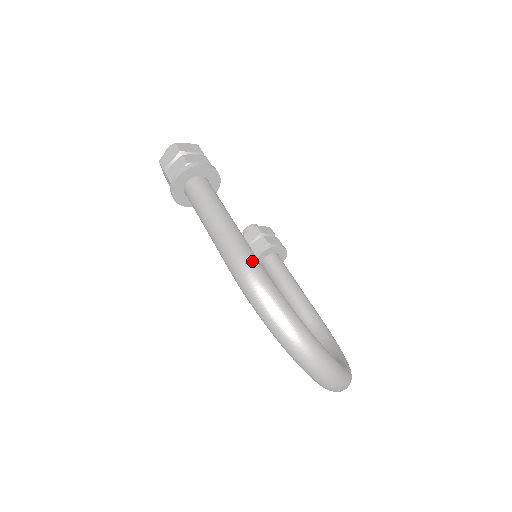
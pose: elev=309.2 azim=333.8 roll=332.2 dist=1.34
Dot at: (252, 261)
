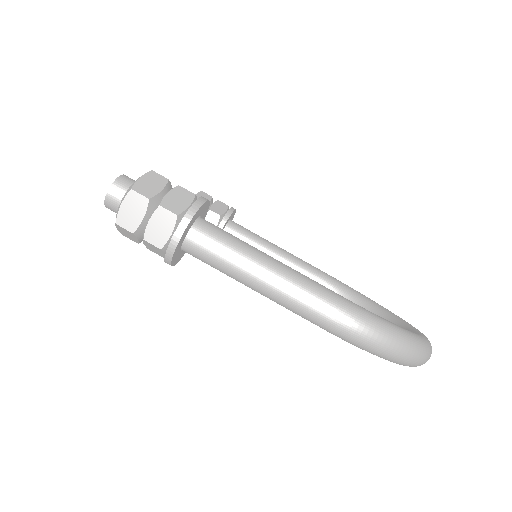
Dot at: (350, 308)
